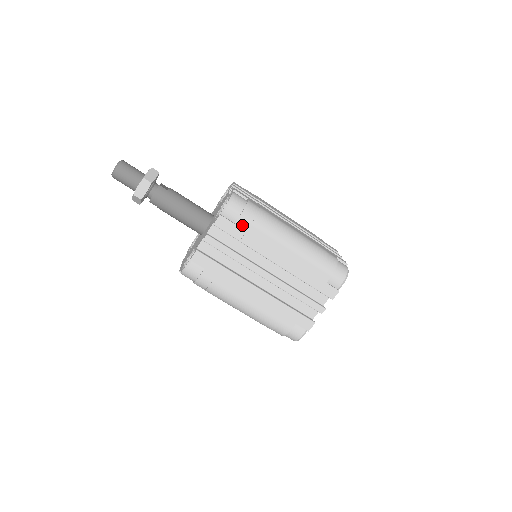
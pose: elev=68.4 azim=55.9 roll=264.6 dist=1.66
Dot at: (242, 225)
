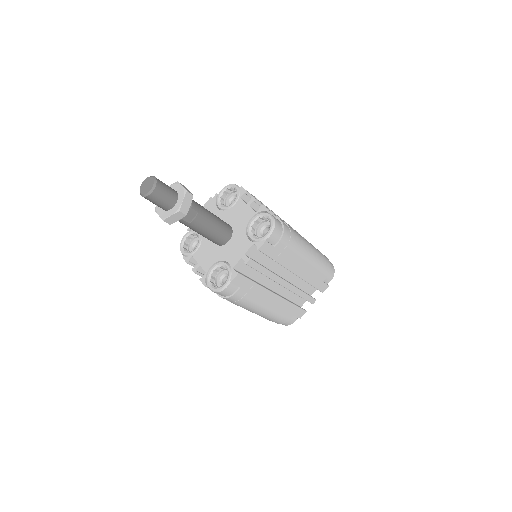
Dot at: occluded
